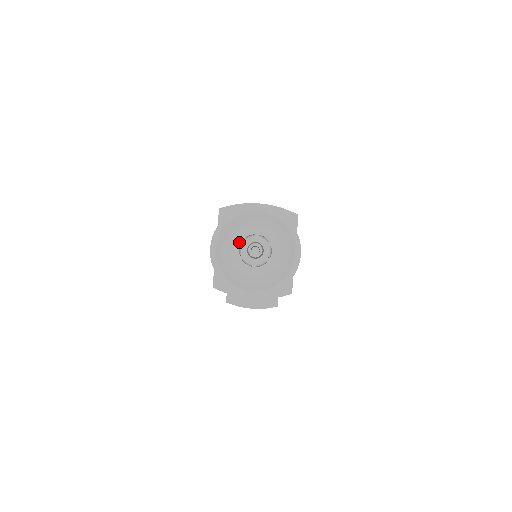
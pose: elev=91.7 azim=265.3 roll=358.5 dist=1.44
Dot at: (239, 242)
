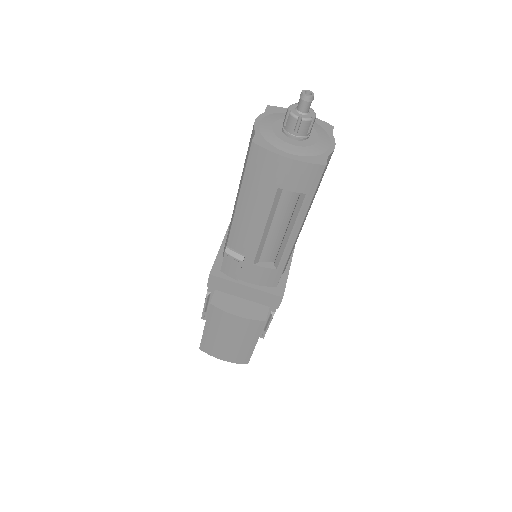
Dot at: (282, 124)
